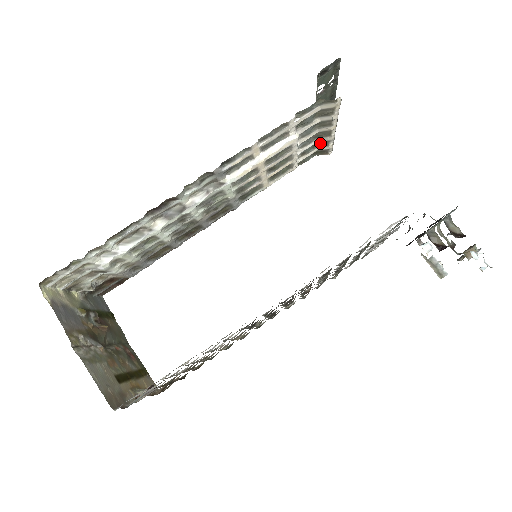
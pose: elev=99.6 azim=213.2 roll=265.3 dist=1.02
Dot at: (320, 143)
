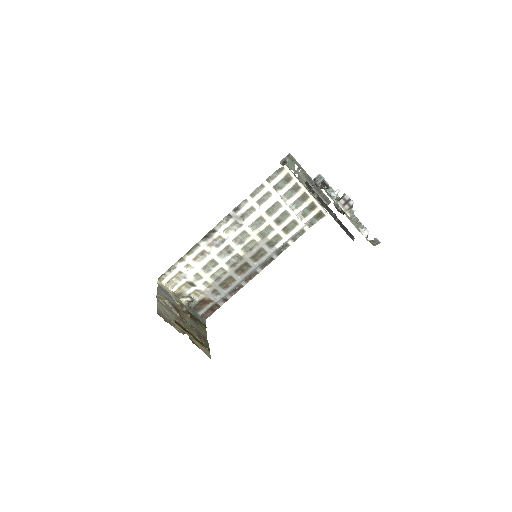
Dot at: (311, 206)
